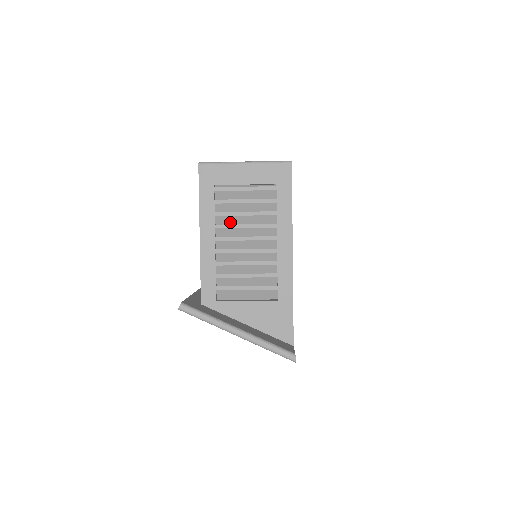
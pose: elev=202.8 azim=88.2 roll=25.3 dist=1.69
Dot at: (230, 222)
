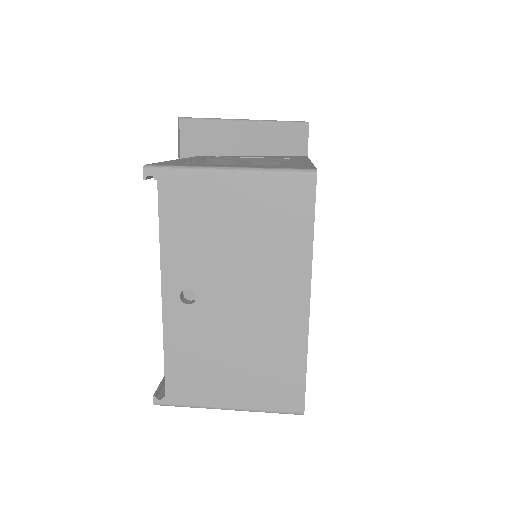
Dot at: occluded
